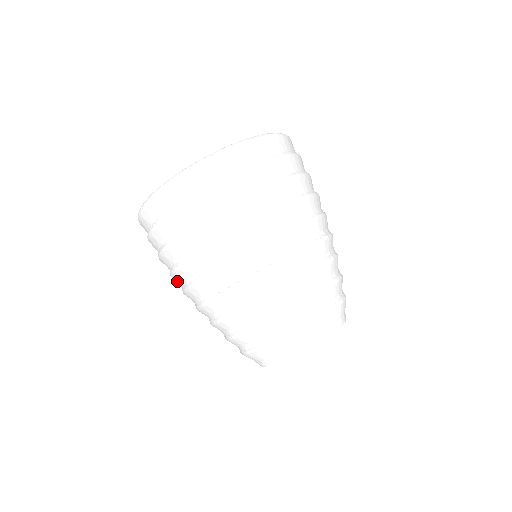
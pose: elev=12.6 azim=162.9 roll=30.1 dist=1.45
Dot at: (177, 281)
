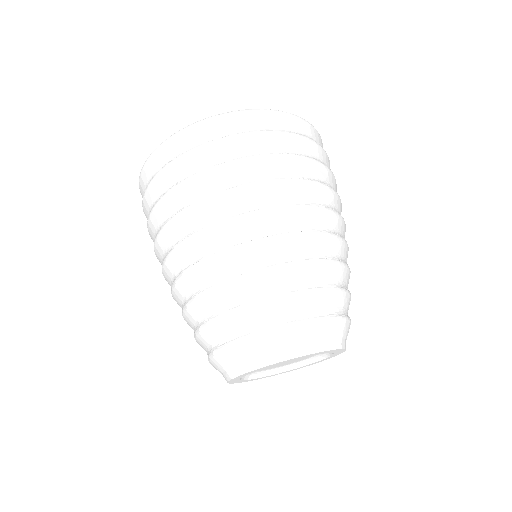
Dot at: (204, 214)
